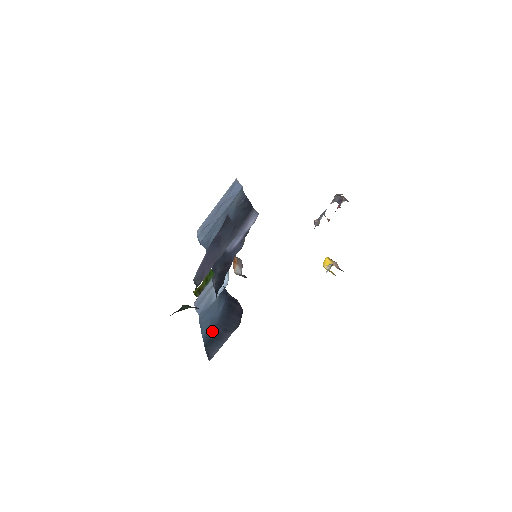
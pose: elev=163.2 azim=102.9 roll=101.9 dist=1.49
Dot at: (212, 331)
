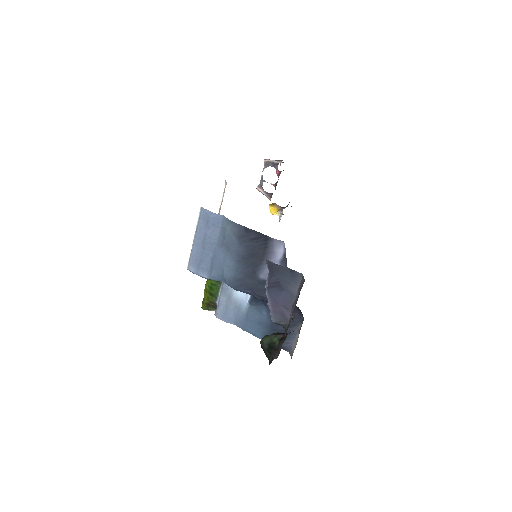
Dot at: (270, 331)
